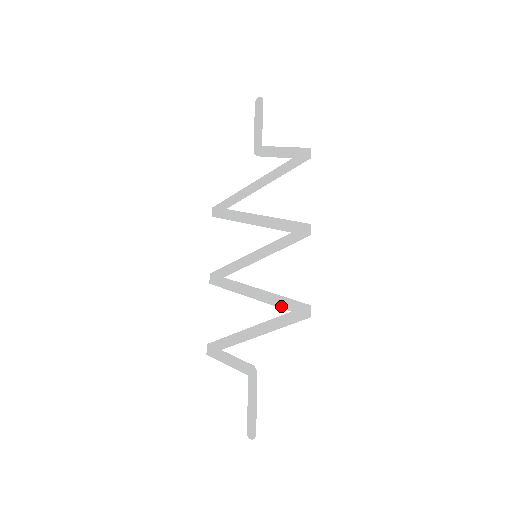
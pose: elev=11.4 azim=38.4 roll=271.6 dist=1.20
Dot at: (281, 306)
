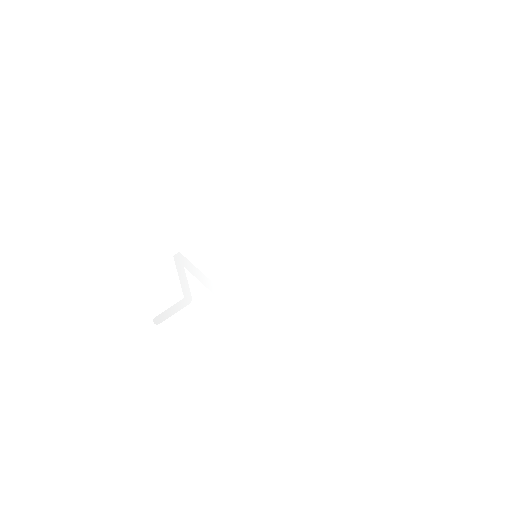
Dot at: (237, 297)
